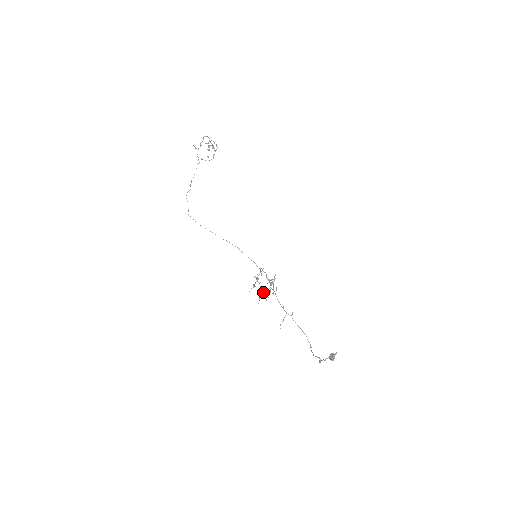
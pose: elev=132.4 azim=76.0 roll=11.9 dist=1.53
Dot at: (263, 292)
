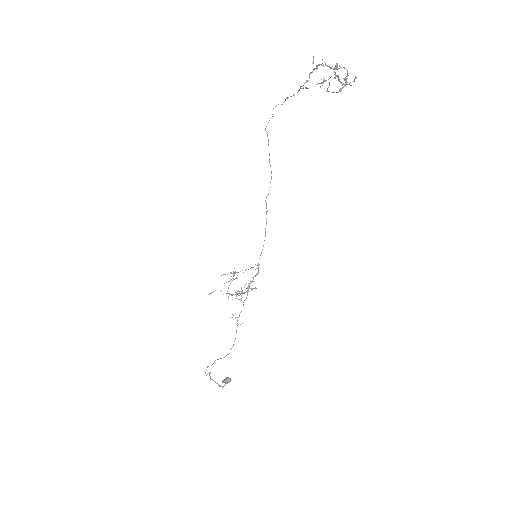
Dot at: occluded
